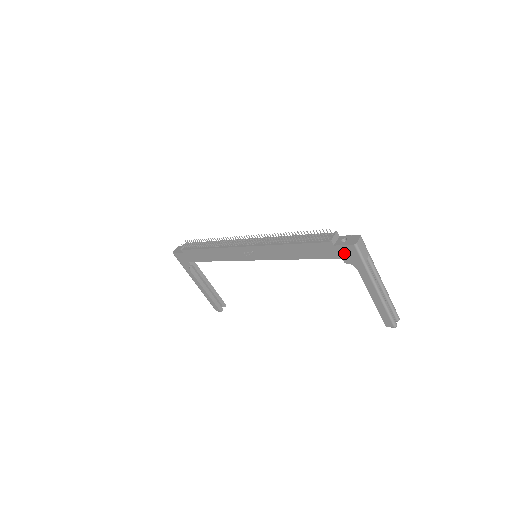
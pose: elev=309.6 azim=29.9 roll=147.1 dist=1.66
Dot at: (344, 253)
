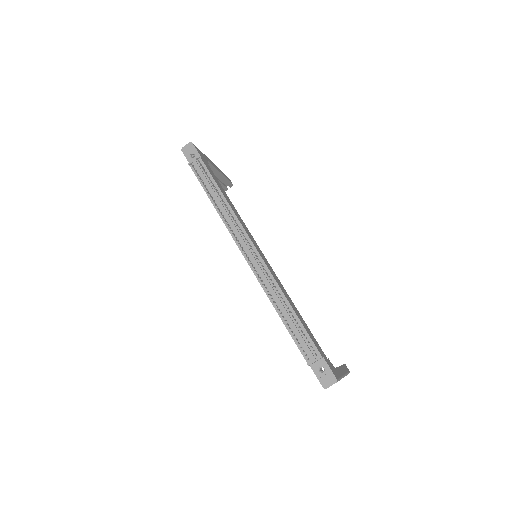
Dot at: occluded
